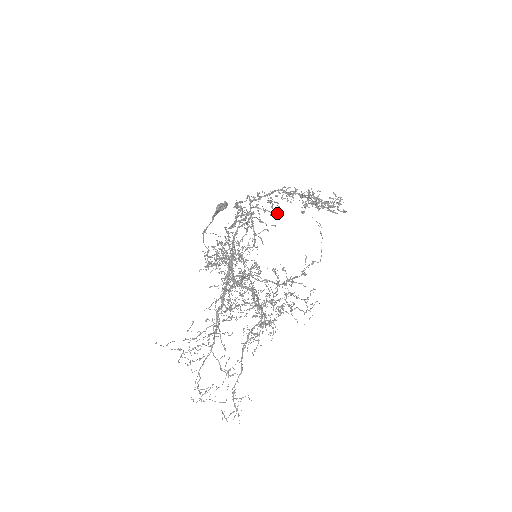
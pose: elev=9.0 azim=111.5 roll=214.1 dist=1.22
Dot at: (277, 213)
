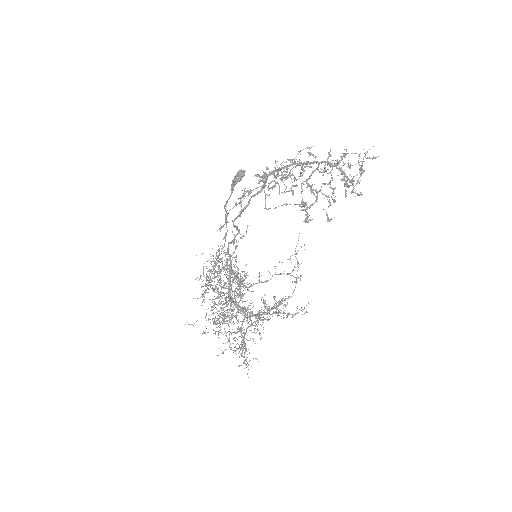
Dot at: (296, 179)
